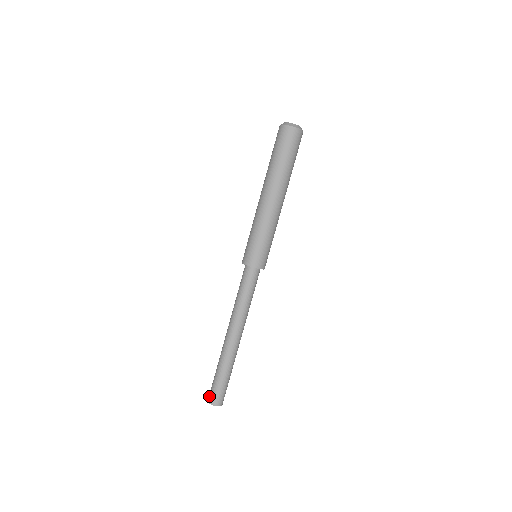
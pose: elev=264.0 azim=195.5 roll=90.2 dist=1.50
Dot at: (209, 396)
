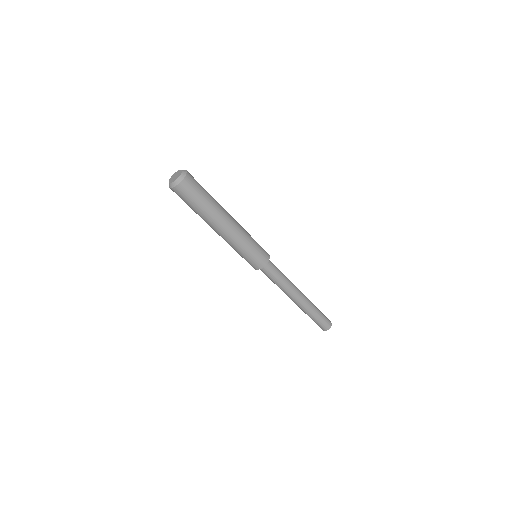
Dot at: occluded
